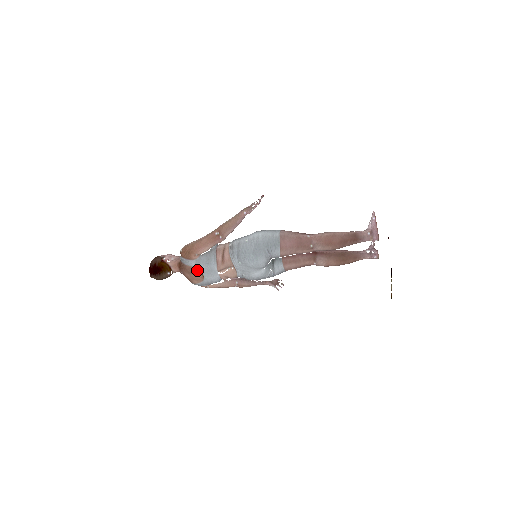
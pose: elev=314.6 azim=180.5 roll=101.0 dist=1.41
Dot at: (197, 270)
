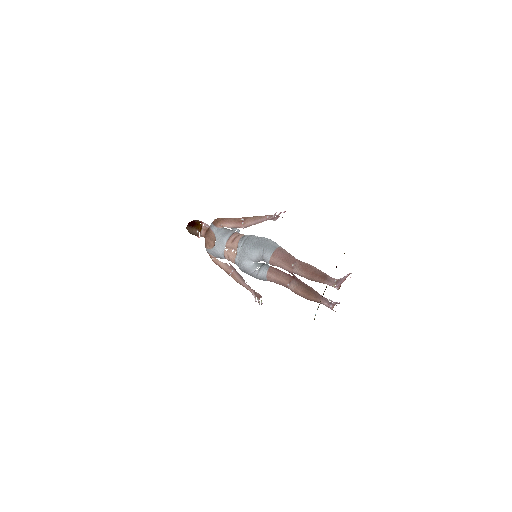
Dot at: (214, 236)
